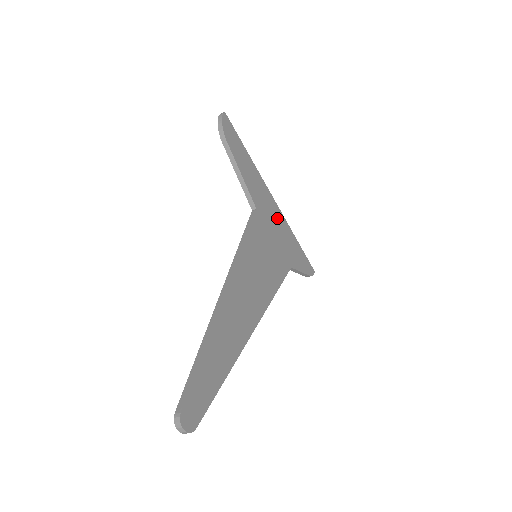
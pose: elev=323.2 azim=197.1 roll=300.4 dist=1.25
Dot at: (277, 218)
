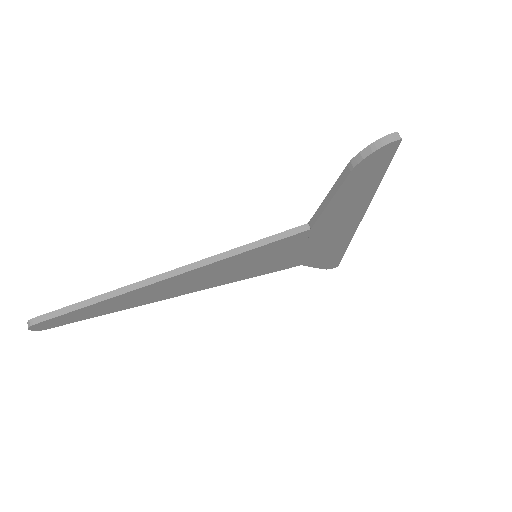
Dot at: (339, 235)
